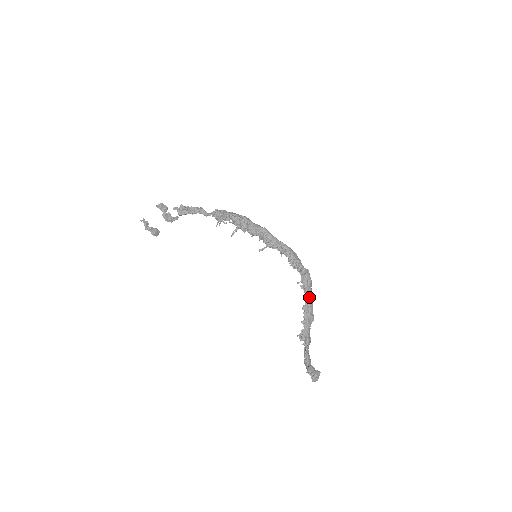
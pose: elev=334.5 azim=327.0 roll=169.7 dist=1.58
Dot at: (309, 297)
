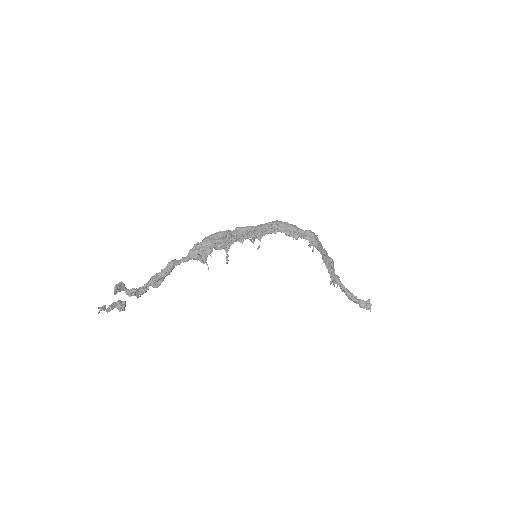
Dot at: (323, 250)
